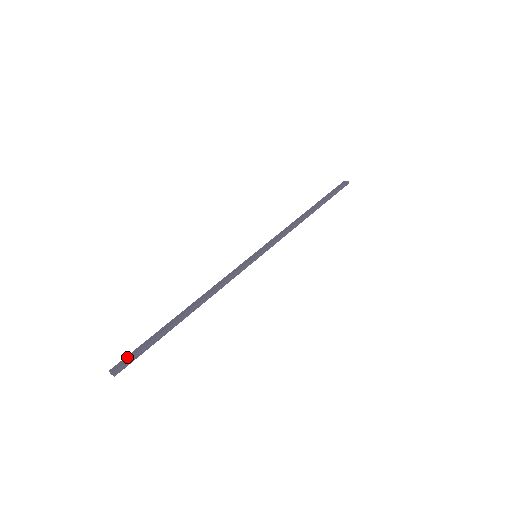
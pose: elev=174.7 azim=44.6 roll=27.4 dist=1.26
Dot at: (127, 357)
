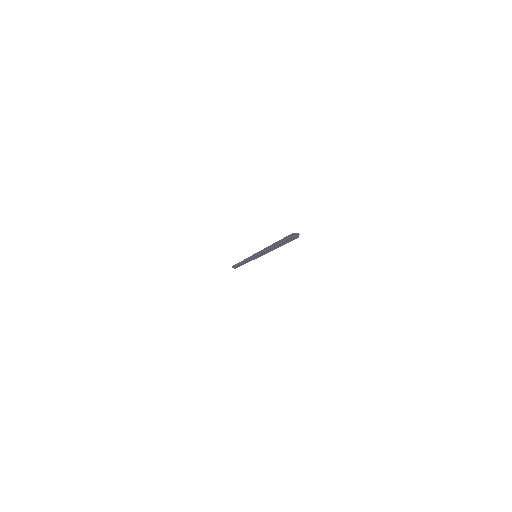
Dot at: occluded
